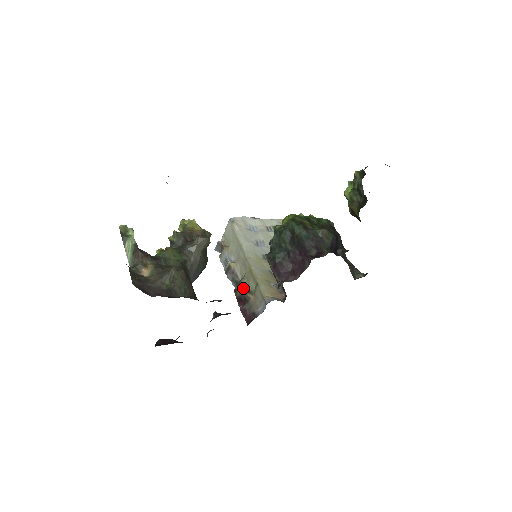
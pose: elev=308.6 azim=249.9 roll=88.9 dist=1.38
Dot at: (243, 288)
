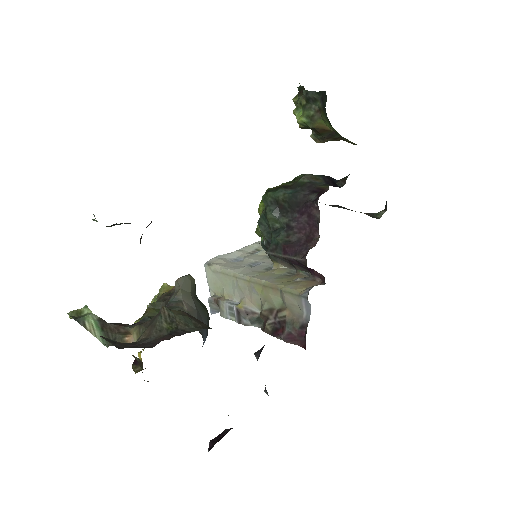
Dot at: (269, 315)
